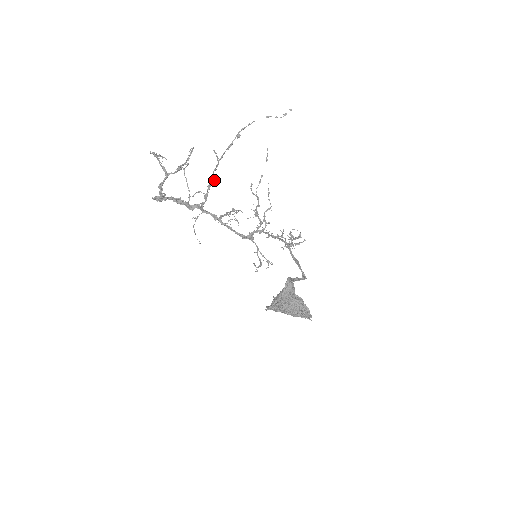
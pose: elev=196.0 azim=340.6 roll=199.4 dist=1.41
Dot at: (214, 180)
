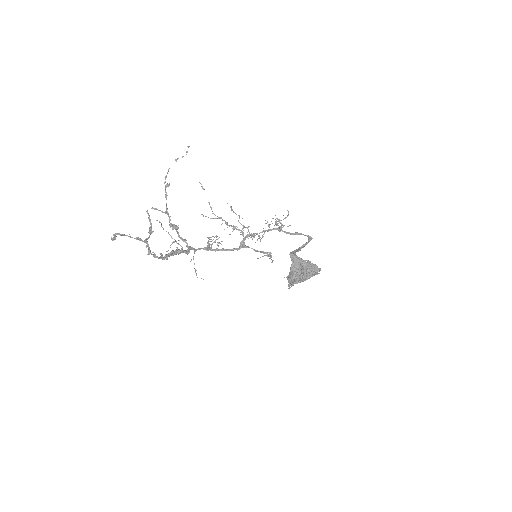
Dot at: (176, 227)
